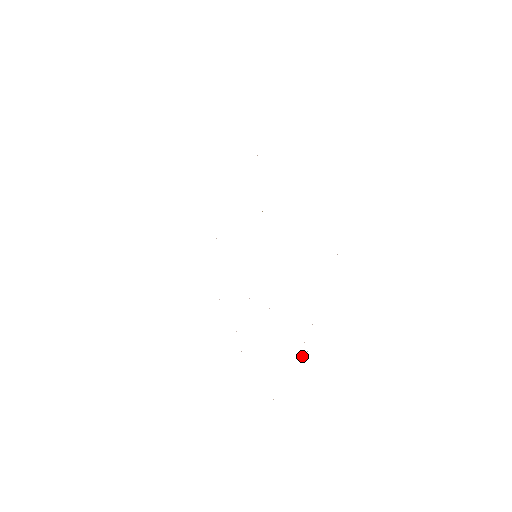
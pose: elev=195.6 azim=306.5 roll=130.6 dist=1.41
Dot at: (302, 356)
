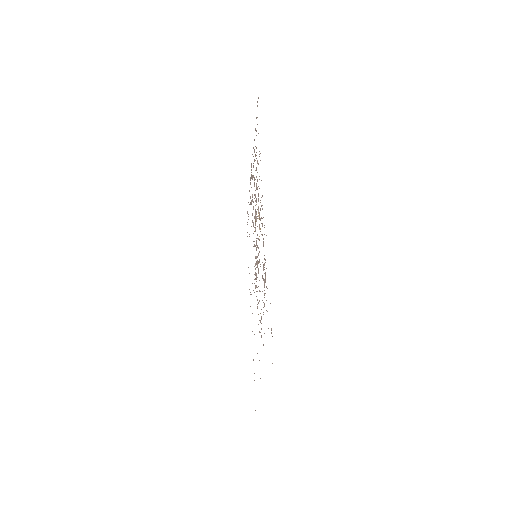
Dot at: occluded
